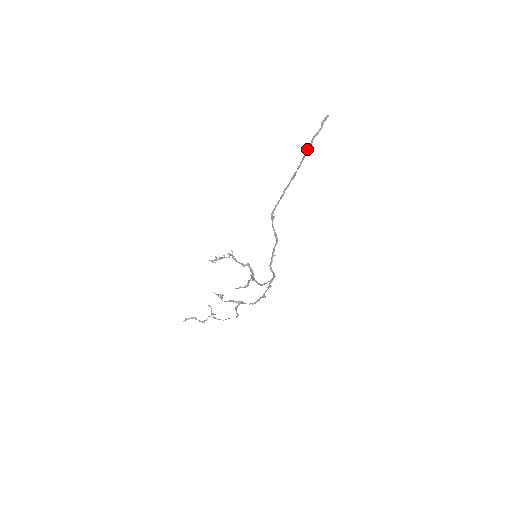
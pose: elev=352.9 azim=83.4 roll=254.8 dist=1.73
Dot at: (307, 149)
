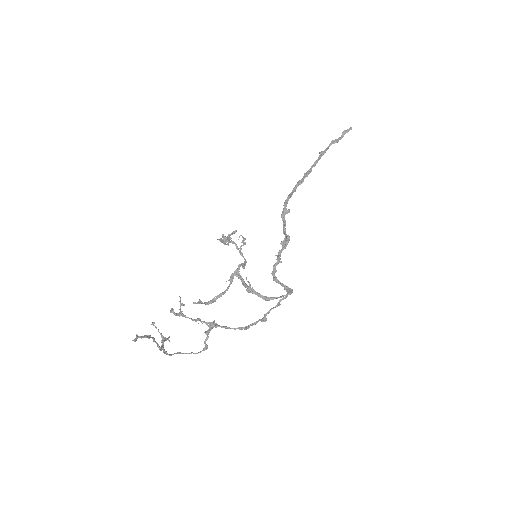
Dot at: (325, 151)
